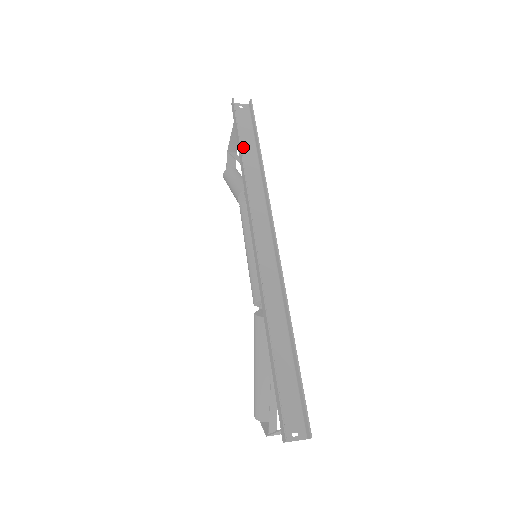
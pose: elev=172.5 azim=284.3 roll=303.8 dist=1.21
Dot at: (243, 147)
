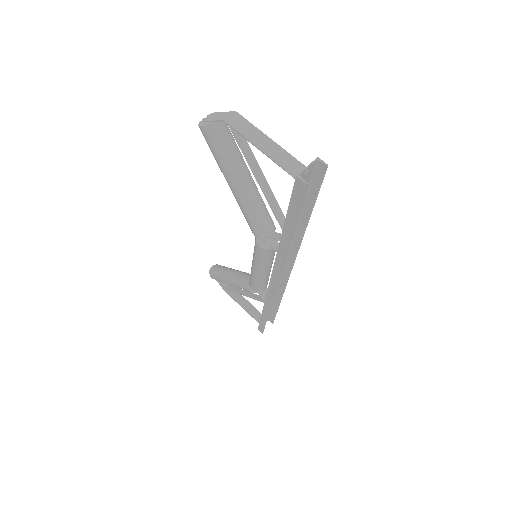
Dot at: occluded
